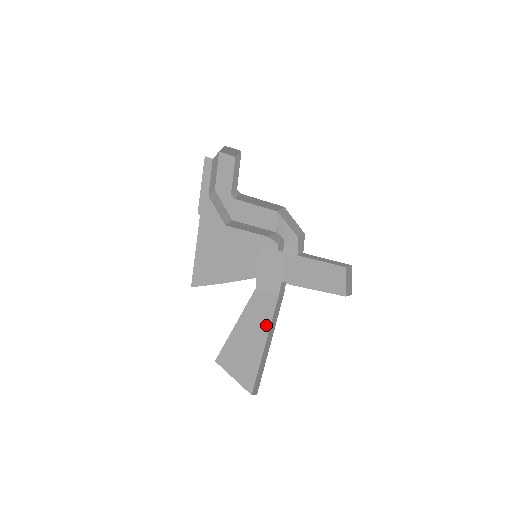
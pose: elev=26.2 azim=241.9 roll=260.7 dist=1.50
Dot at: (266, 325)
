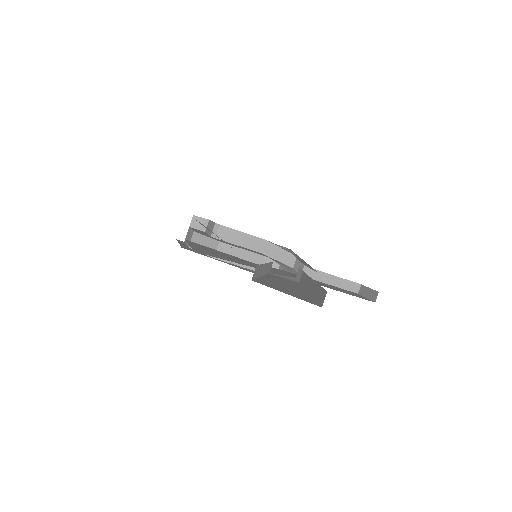
Dot at: (299, 287)
